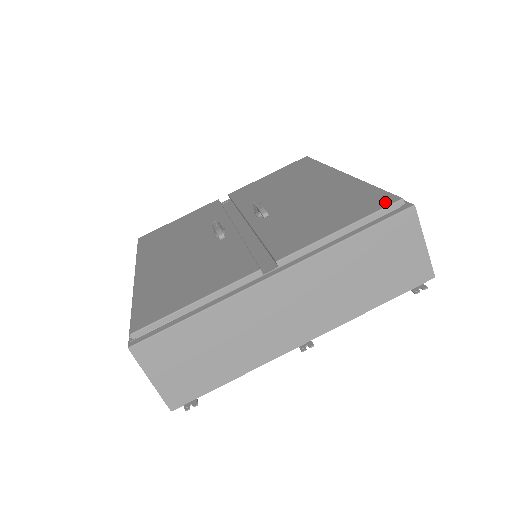
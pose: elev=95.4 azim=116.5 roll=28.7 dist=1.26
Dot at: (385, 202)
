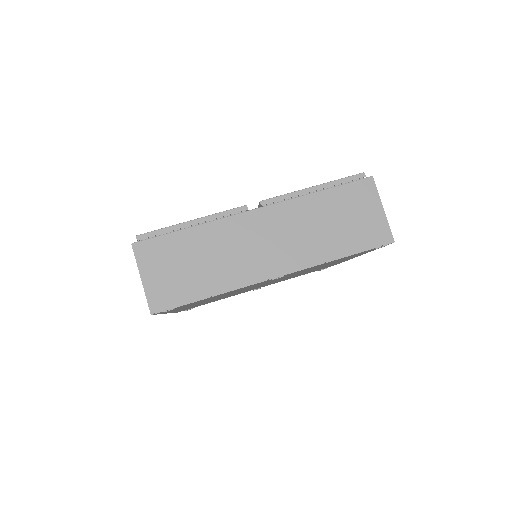
Dot at: occluded
